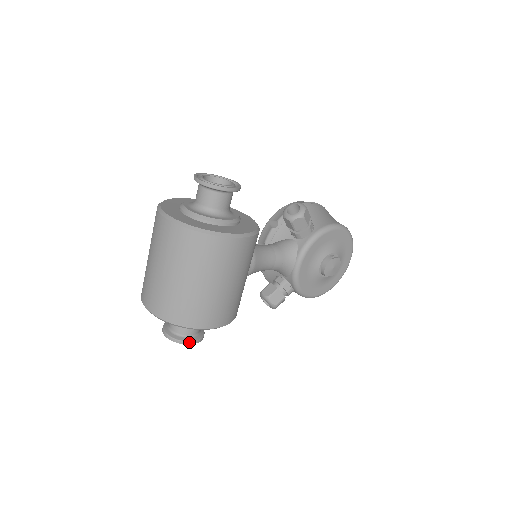
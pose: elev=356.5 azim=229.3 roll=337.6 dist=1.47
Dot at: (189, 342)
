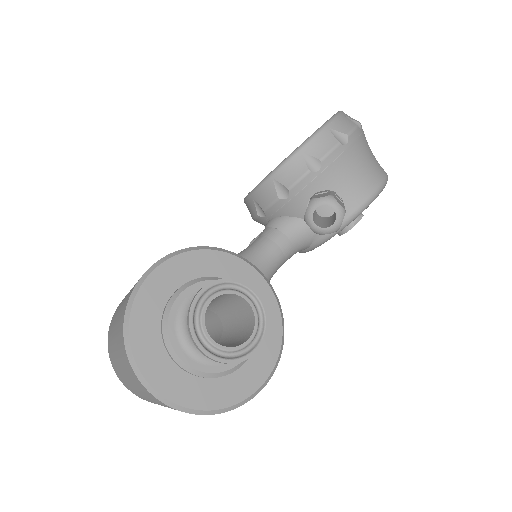
Dot at: occluded
